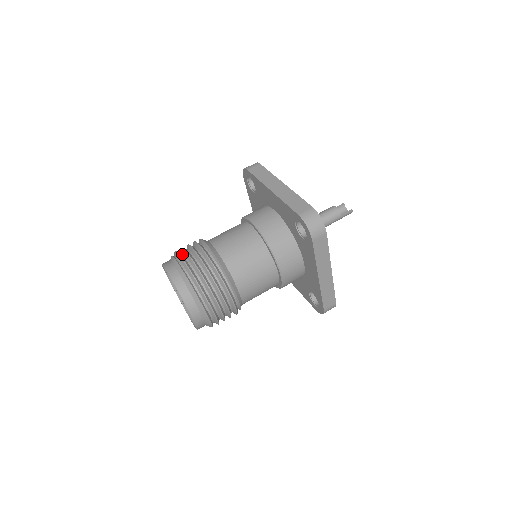
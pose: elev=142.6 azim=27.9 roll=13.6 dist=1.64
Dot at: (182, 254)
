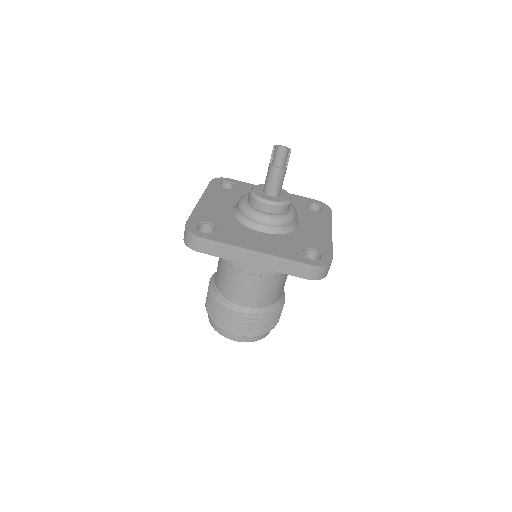
Dot at: (227, 324)
